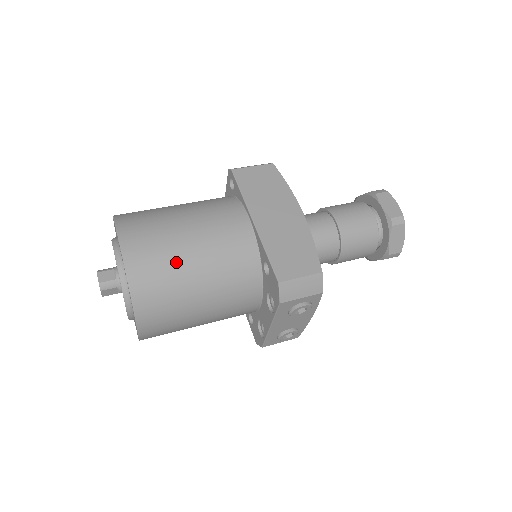
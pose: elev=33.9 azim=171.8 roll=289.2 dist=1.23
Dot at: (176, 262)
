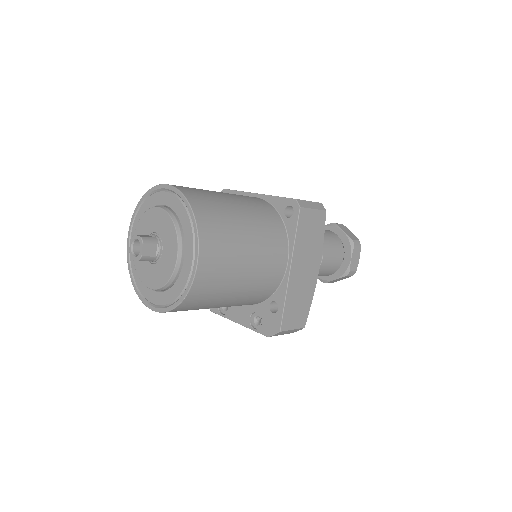
Dot at: (226, 289)
